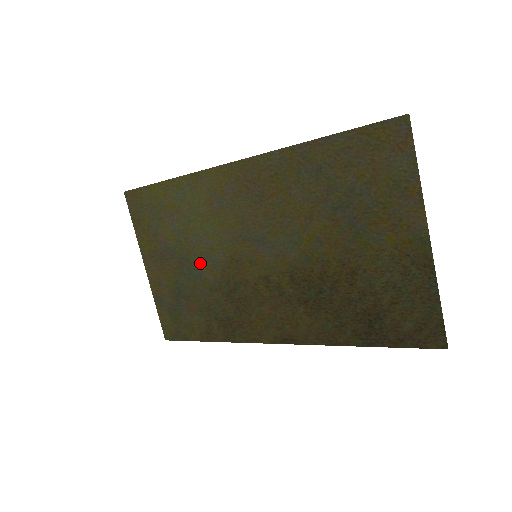
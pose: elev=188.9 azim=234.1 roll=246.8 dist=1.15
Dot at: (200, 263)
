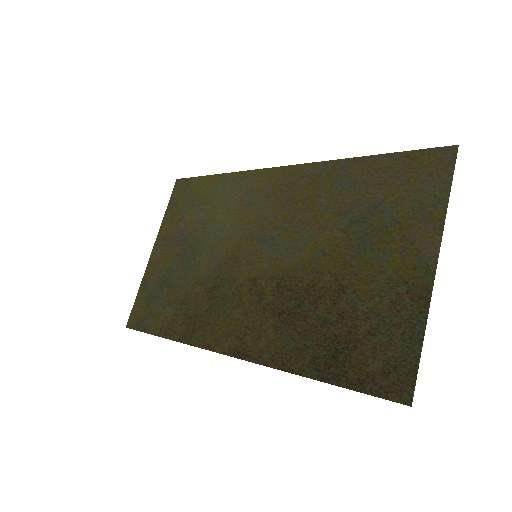
Dot at: (202, 254)
